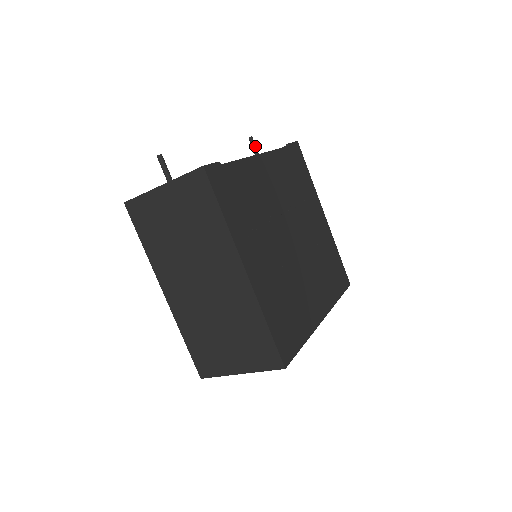
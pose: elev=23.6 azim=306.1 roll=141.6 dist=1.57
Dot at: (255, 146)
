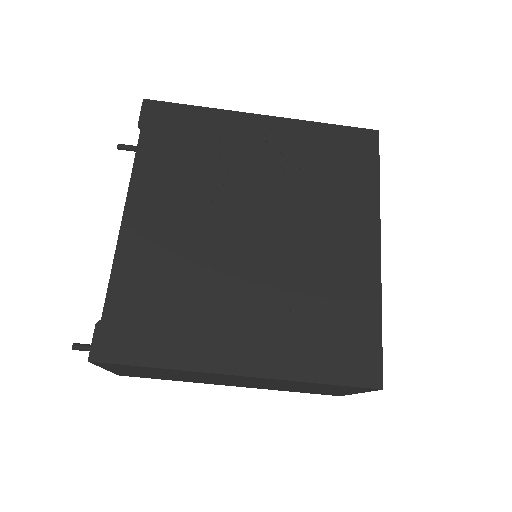
Dot at: (132, 148)
